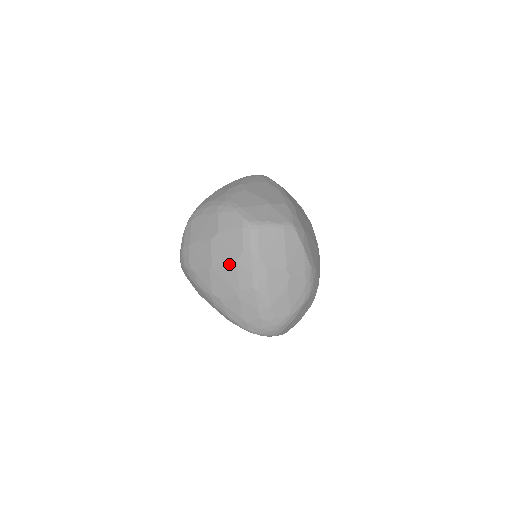
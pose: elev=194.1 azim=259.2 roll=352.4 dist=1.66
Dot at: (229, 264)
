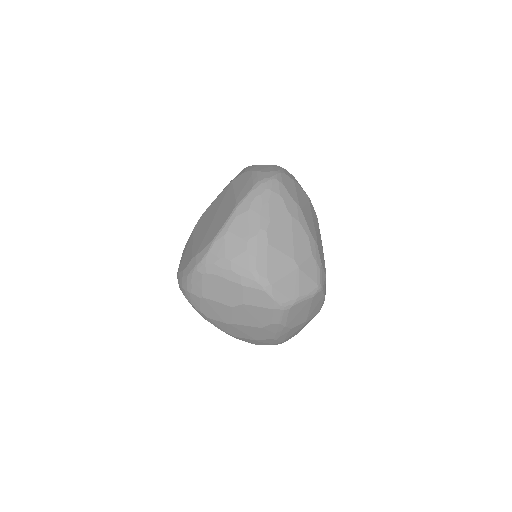
Dot at: (252, 327)
